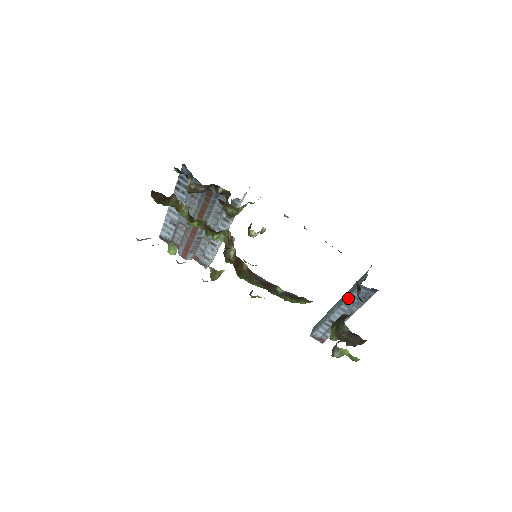
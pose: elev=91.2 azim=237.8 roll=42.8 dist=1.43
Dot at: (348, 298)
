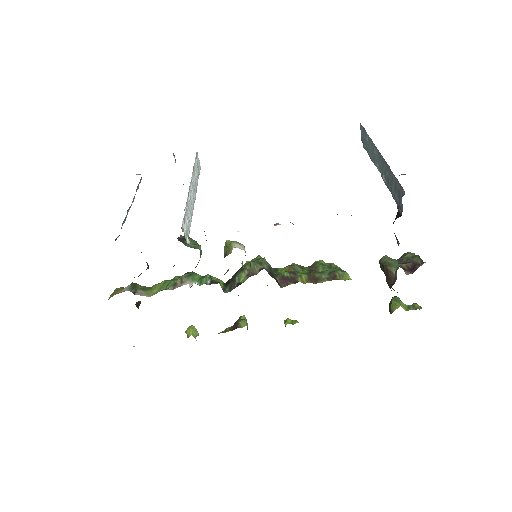
Dot at: occluded
